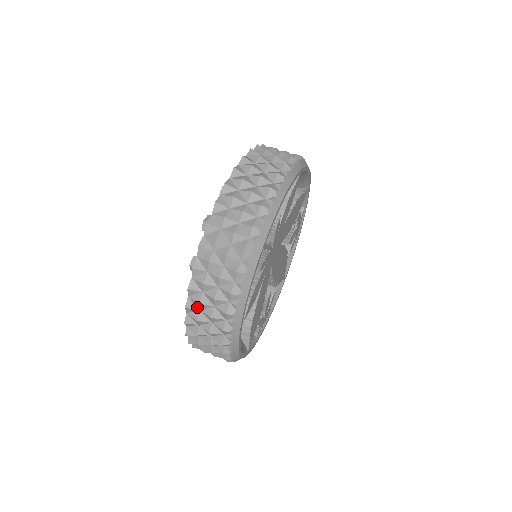
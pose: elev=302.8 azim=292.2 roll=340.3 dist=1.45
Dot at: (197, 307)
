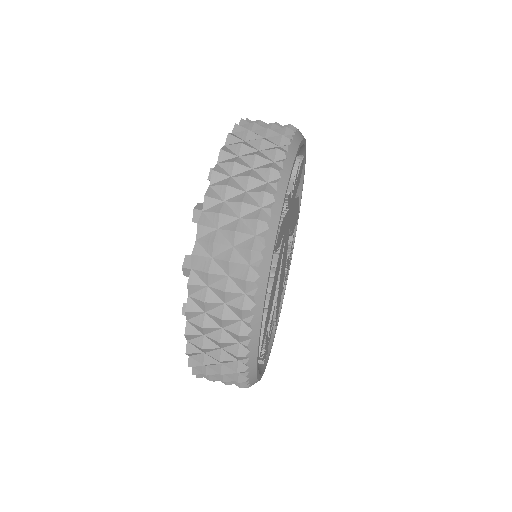
Dot at: (214, 225)
